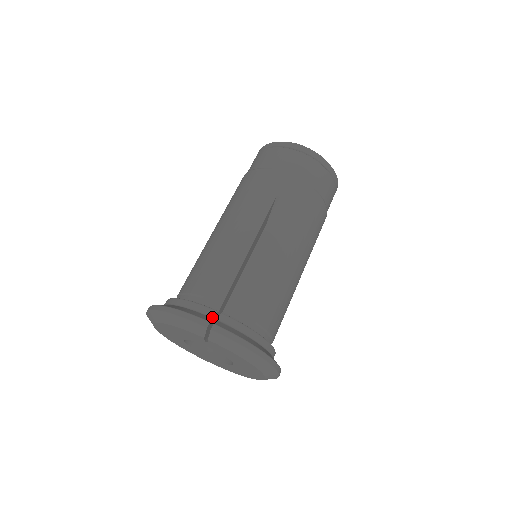
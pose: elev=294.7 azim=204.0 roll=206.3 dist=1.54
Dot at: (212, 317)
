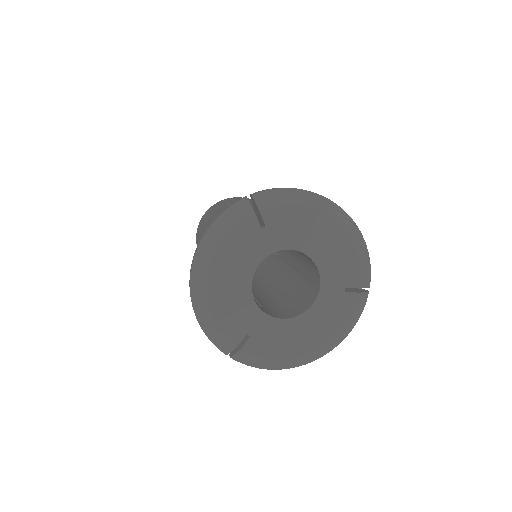
Dot at: occluded
